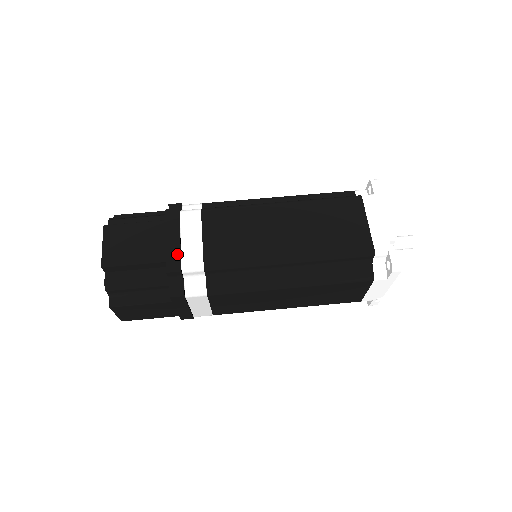
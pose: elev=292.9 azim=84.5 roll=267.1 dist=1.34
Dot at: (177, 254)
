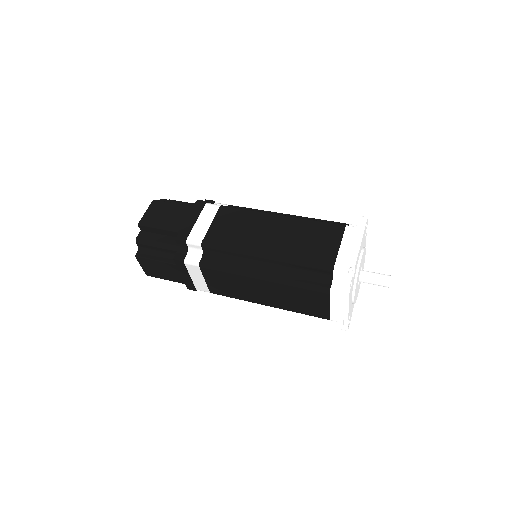
Dot at: (189, 230)
